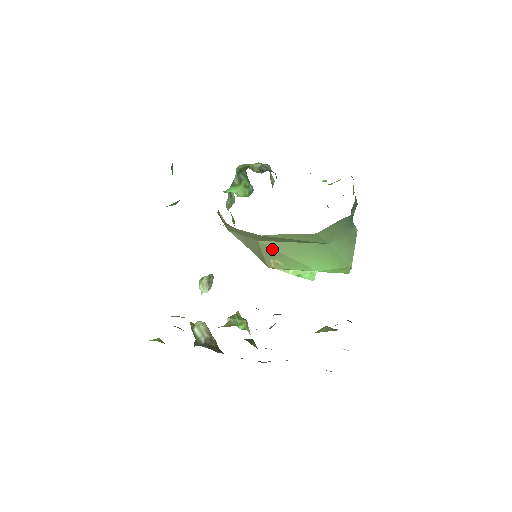
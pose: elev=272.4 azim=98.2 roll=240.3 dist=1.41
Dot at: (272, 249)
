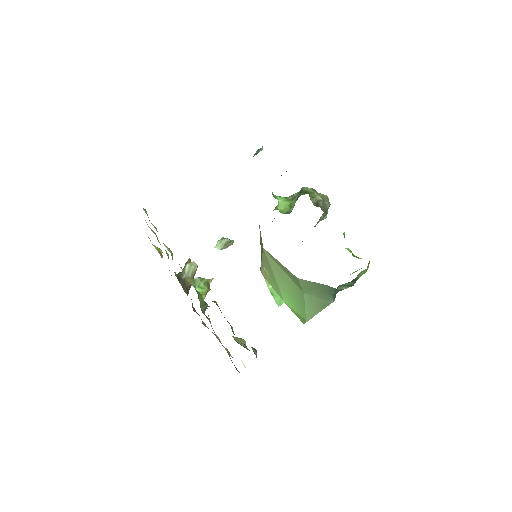
Dot at: (268, 261)
